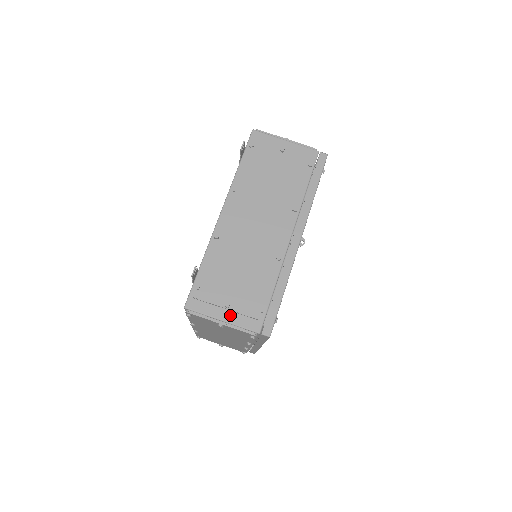
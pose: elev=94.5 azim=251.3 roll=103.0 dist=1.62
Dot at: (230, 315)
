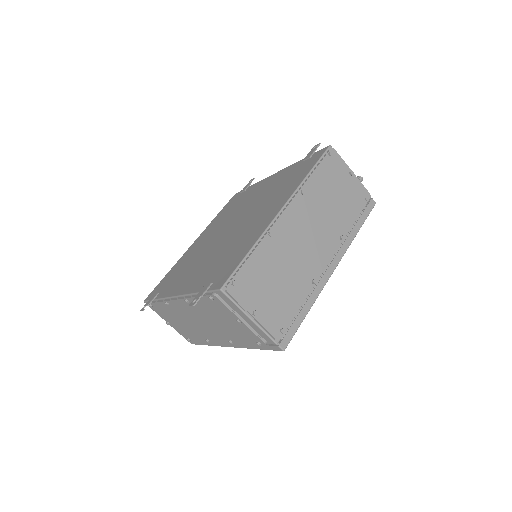
Dot at: occluded
